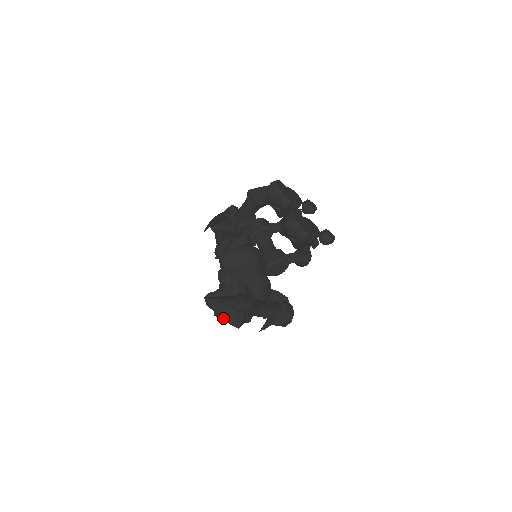
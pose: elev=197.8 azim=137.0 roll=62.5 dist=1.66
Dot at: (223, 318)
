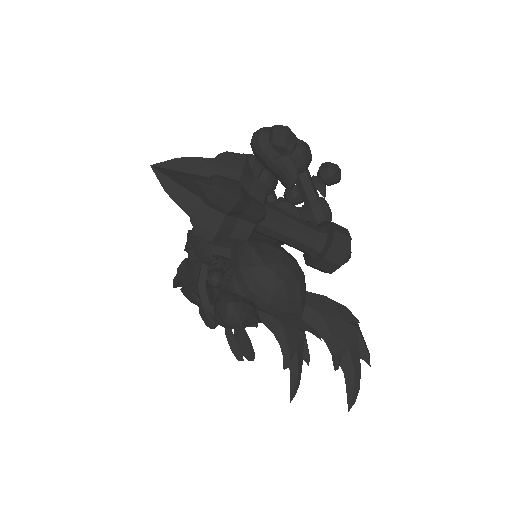
Dot at: (212, 226)
